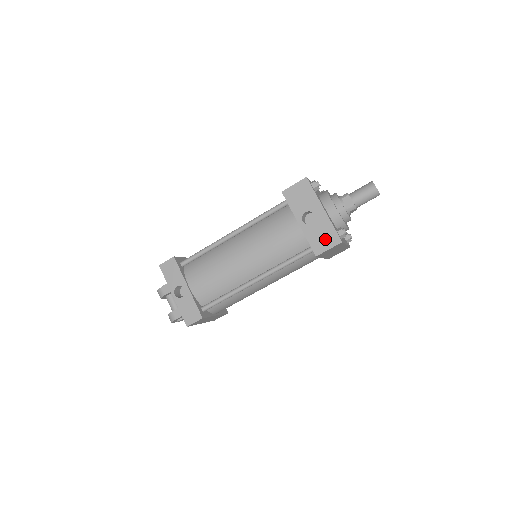
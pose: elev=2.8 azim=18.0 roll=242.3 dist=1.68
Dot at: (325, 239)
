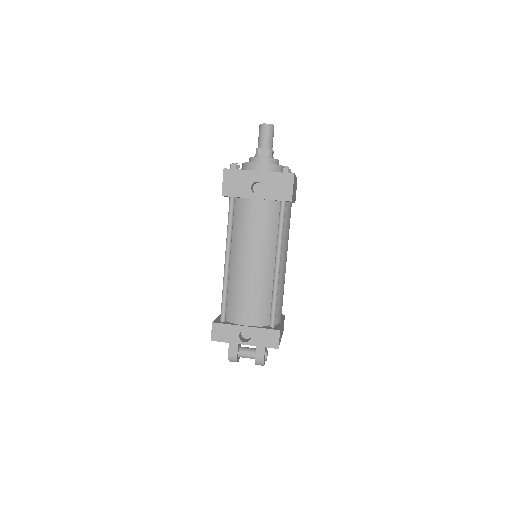
Dot at: (283, 185)
